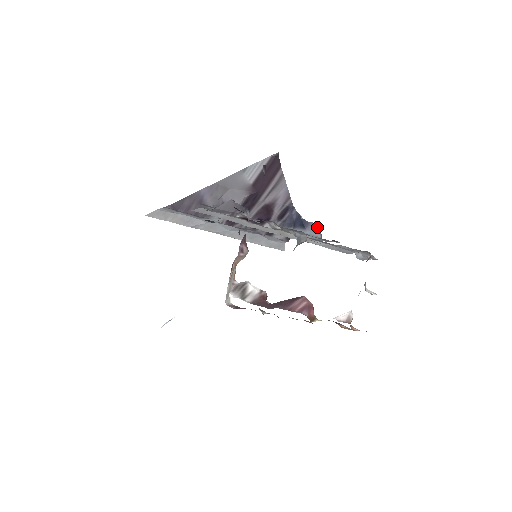
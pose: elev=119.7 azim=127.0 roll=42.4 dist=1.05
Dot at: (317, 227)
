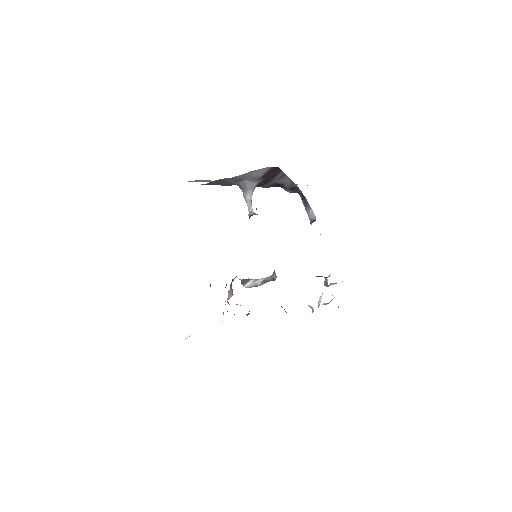
Dot at: (312, 215)
